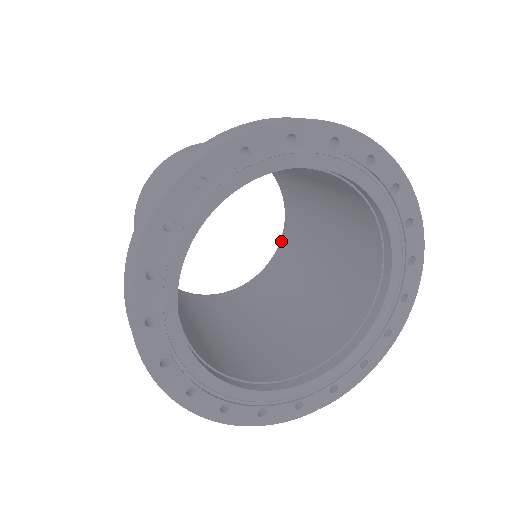
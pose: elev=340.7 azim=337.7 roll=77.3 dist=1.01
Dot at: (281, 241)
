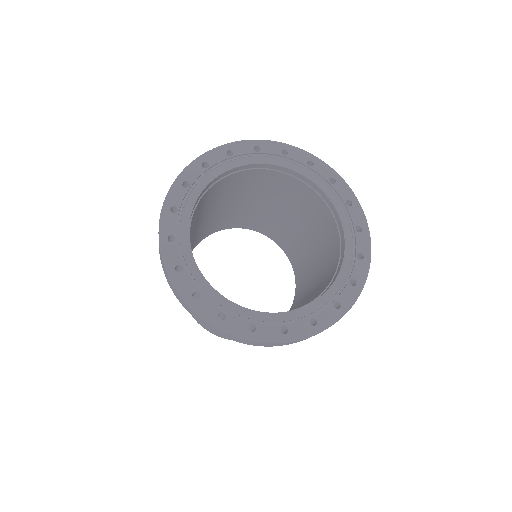
Dot at: (296, 282)
